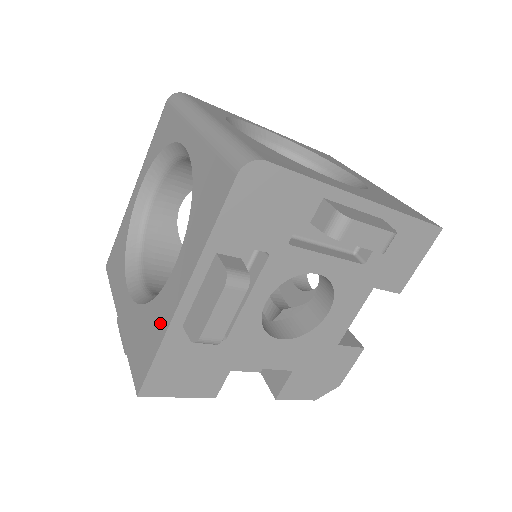
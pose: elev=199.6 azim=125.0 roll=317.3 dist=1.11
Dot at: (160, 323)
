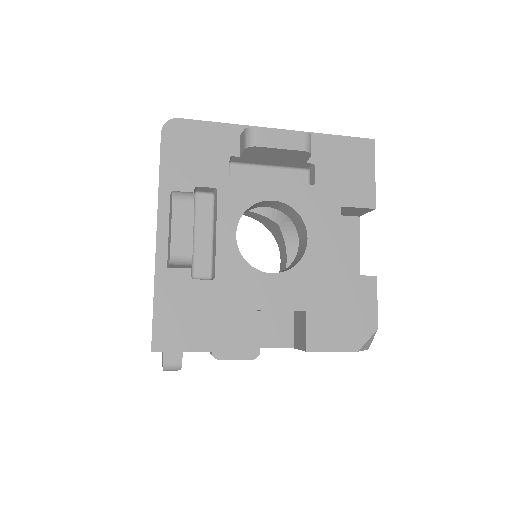
Dot at: occluded
